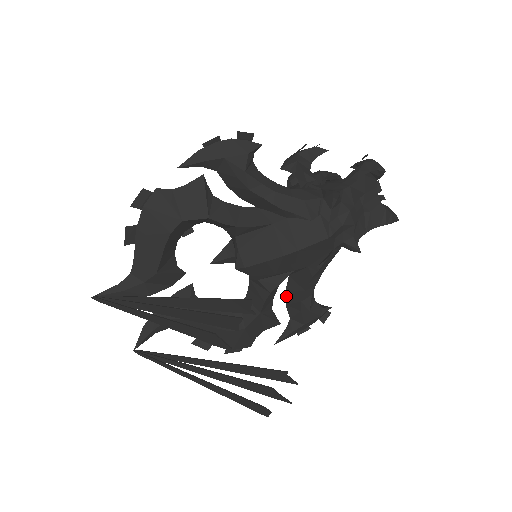
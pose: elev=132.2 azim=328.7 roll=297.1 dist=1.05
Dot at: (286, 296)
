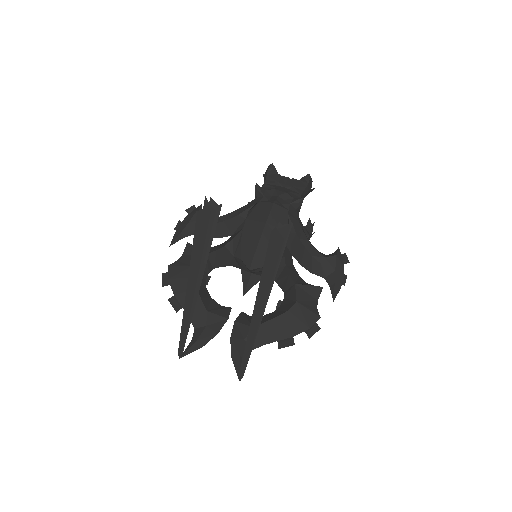
Dot at: (305, 267)
